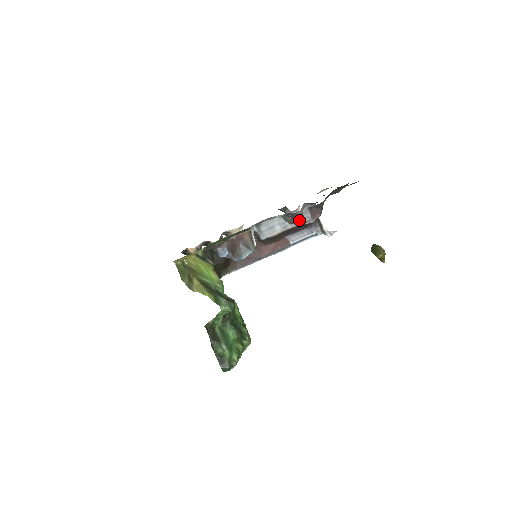
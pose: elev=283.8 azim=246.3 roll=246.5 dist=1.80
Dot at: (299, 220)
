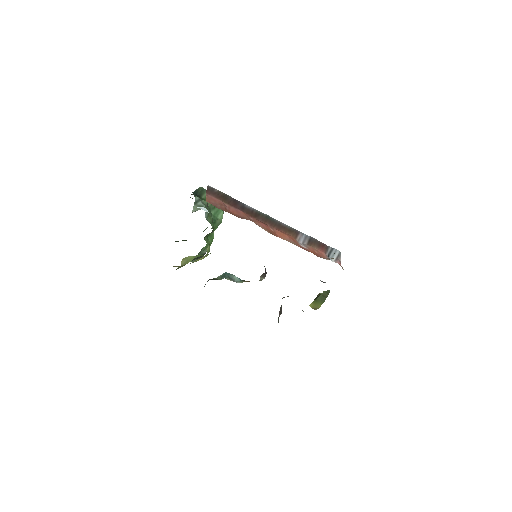
Dot at: (279, 316)
